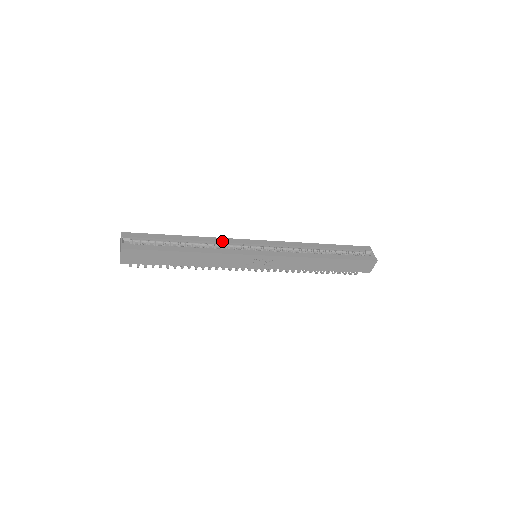
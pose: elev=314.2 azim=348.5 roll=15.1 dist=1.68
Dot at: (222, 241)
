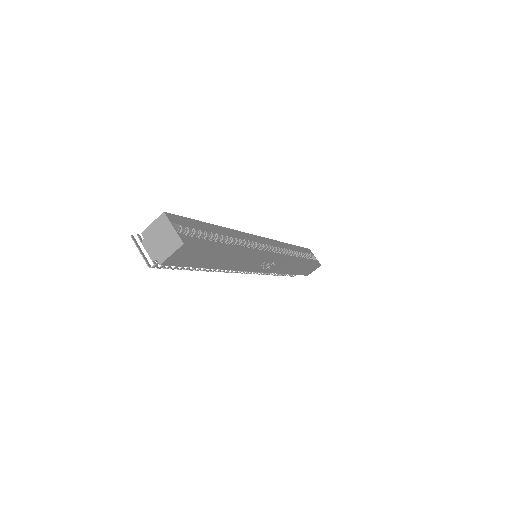
Dot at: (244, 236)
